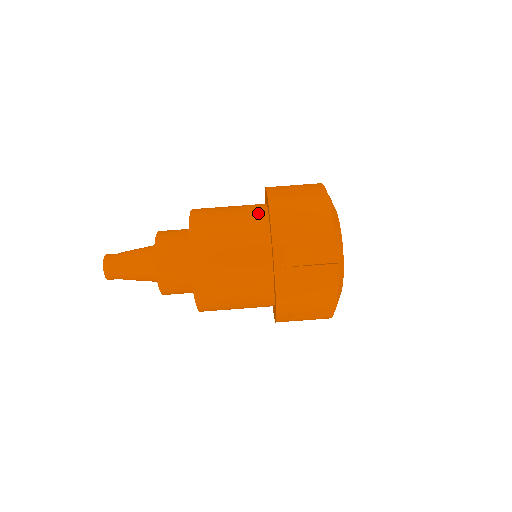
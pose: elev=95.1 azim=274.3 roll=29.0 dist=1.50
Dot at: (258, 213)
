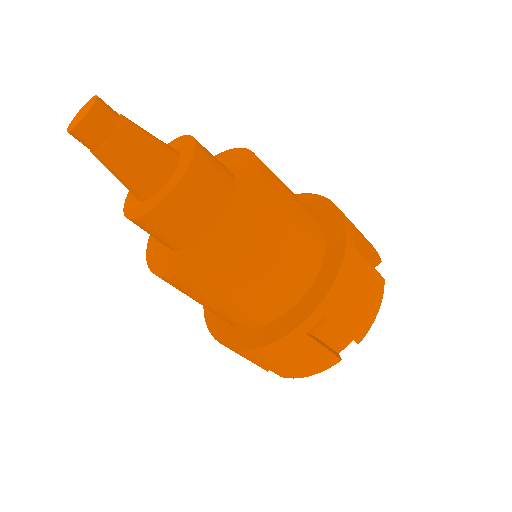
Dot at: (281, 304)
